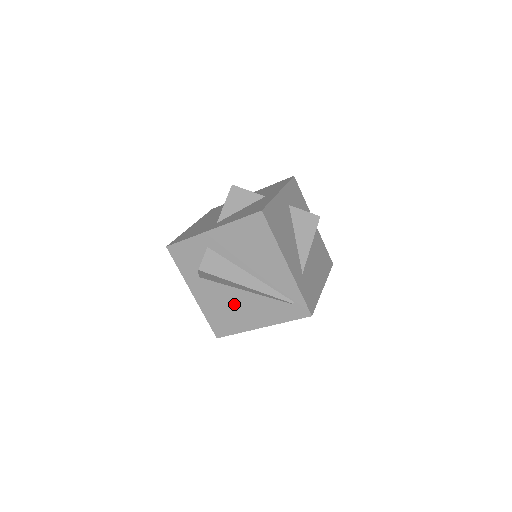
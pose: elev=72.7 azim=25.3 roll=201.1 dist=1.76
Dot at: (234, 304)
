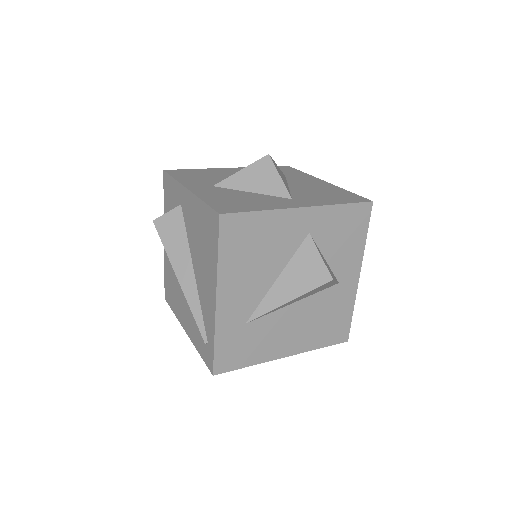
Dot at: (179, 284)
